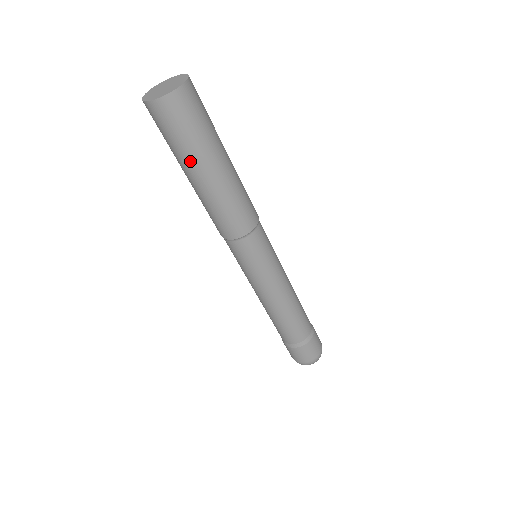
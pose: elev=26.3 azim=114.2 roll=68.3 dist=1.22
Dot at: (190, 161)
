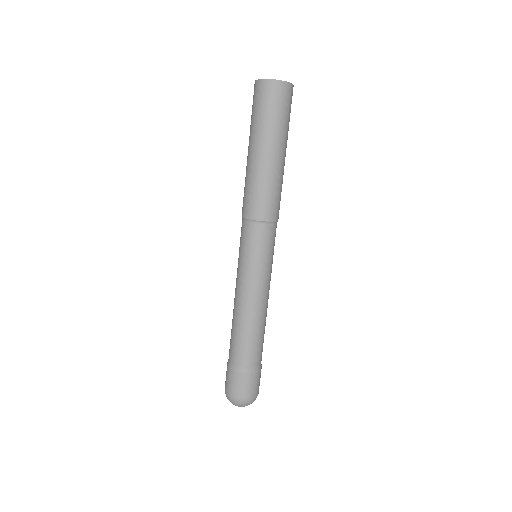
Dot at: (278, 137)
